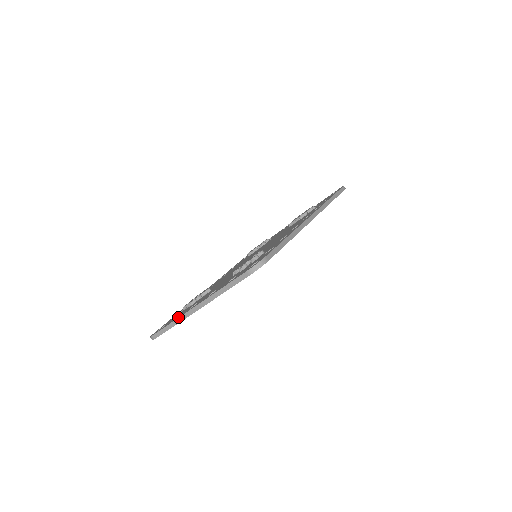
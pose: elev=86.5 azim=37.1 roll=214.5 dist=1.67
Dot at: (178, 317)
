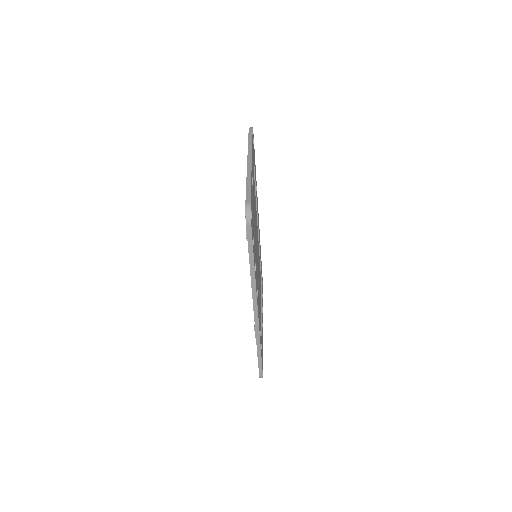
Dot at: occluded
